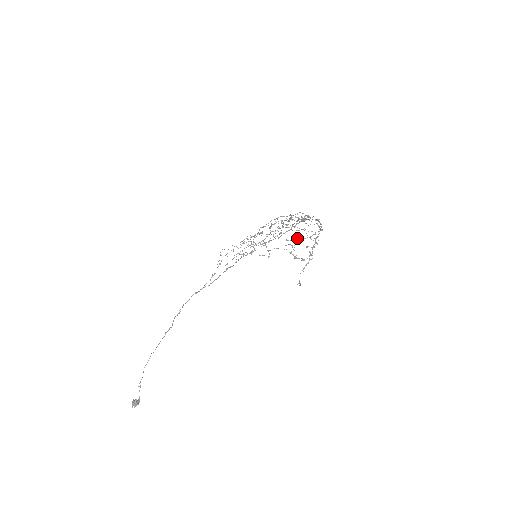
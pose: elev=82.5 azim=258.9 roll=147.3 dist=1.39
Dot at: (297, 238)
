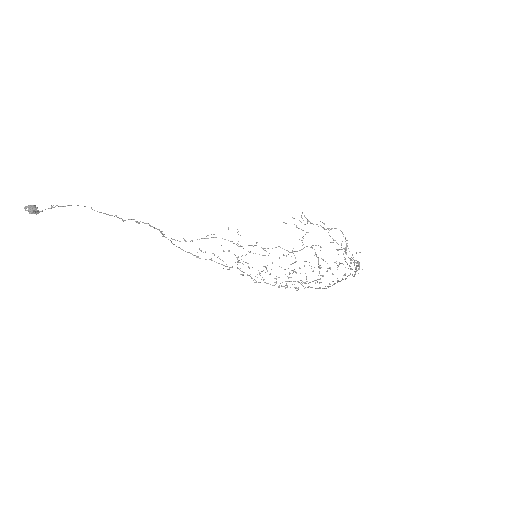
Dot at: occluded
